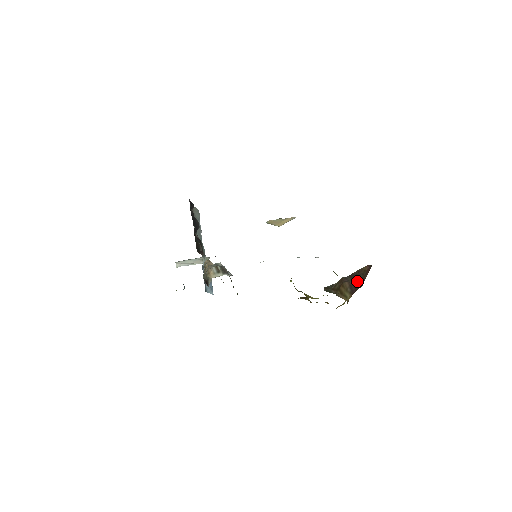
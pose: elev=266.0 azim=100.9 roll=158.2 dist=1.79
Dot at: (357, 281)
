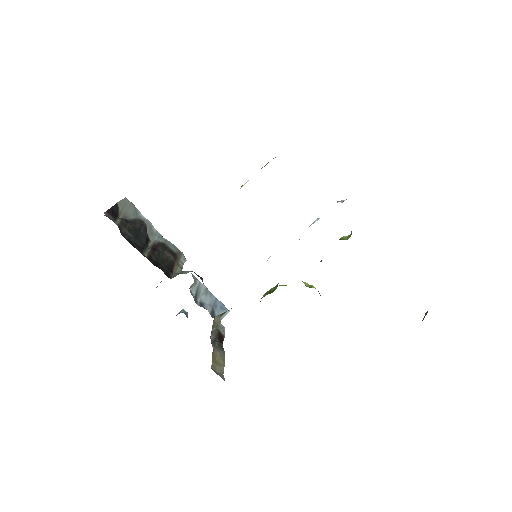
Dot at: occluded
